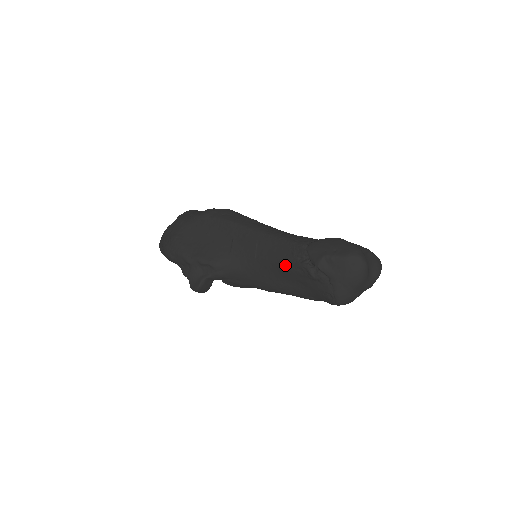
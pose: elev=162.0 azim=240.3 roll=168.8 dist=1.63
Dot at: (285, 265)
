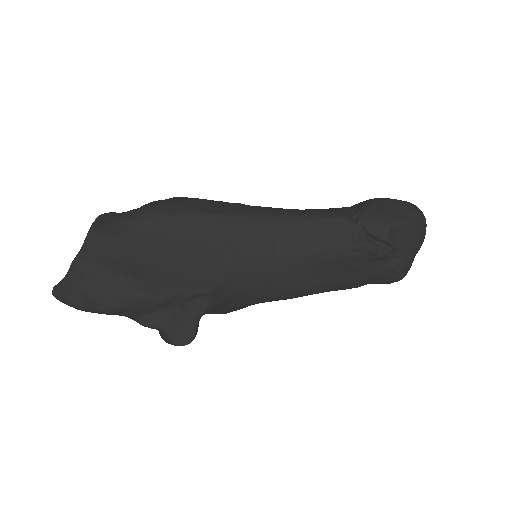
Dot at: (331, 253)
